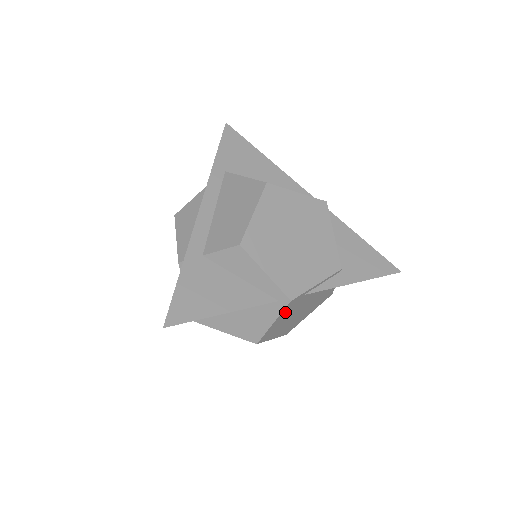
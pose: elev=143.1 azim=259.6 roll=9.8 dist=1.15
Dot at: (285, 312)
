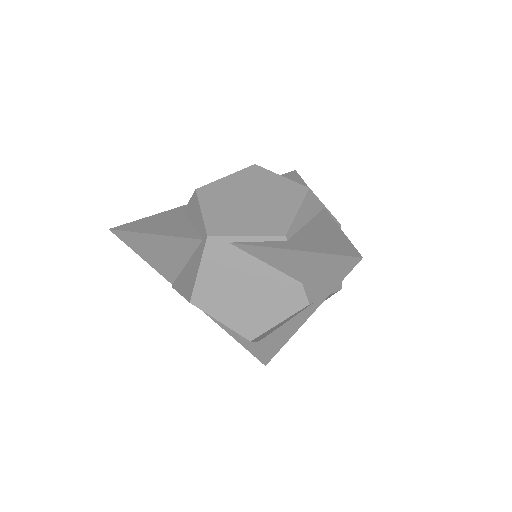
Dot at: (211, 260)
